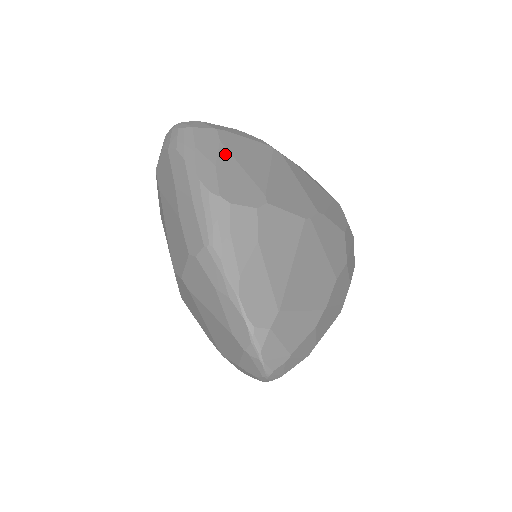
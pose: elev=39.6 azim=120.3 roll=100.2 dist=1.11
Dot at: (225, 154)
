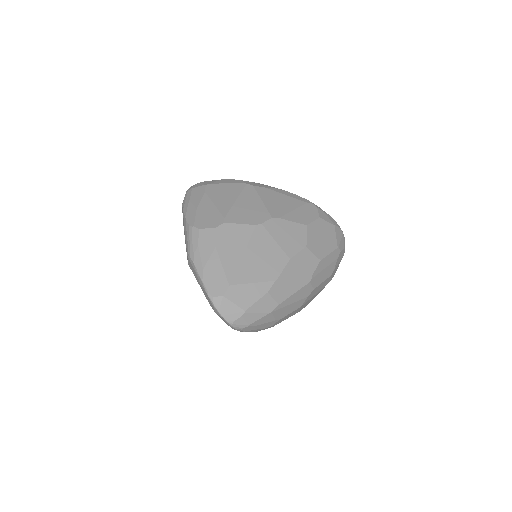
Dot at: (205, 199)
